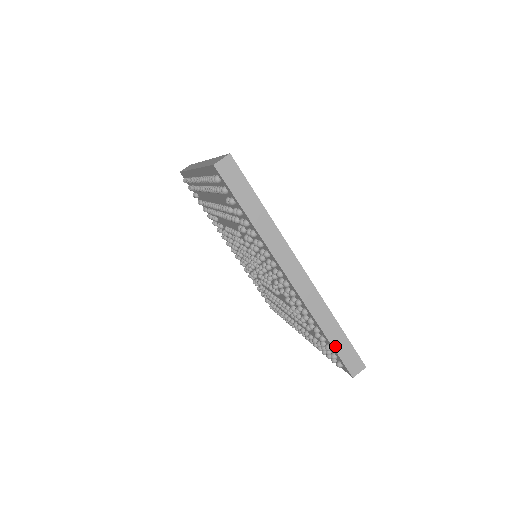
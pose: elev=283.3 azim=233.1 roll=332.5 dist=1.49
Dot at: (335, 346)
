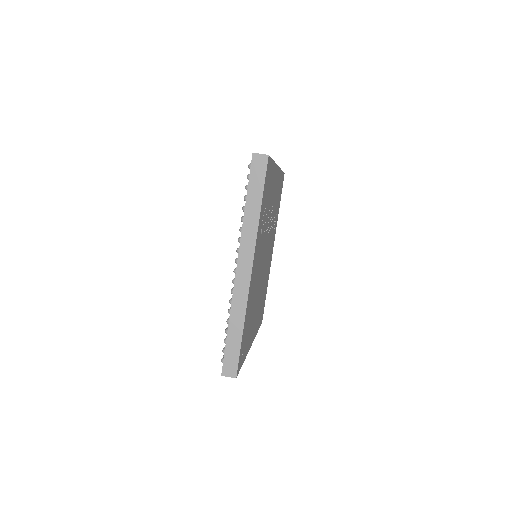
Dot at: (228, 341)
